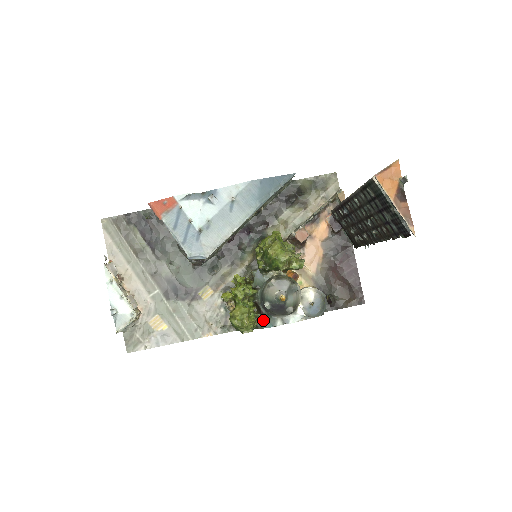
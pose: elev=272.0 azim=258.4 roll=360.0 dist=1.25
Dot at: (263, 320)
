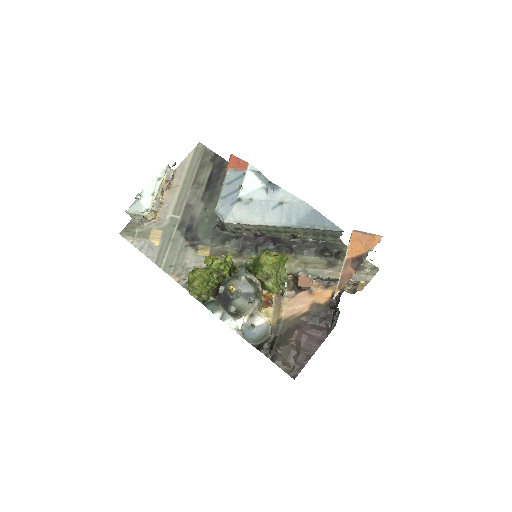
Dot at: (212, 302)
